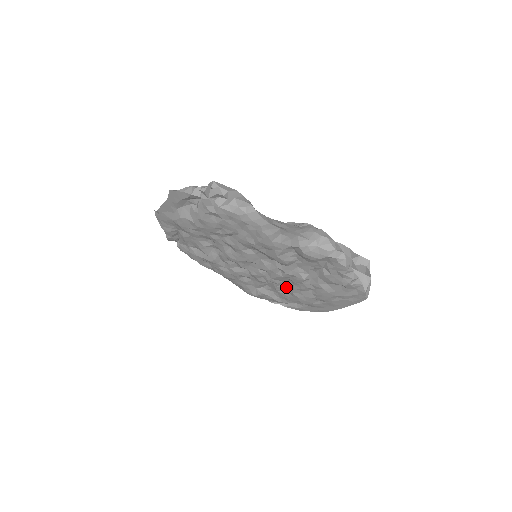
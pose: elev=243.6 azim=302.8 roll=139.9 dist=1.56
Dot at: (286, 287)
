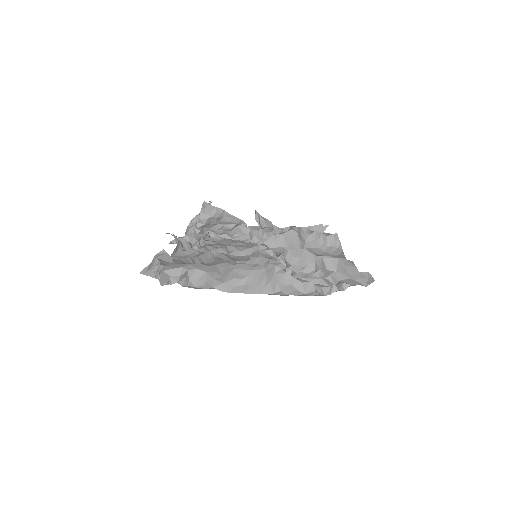
Dot at: occluded
